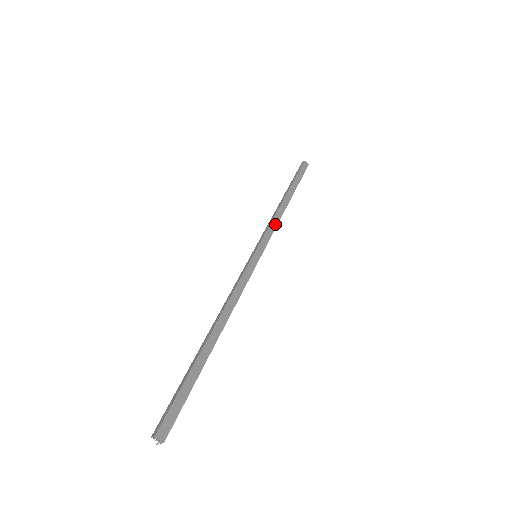
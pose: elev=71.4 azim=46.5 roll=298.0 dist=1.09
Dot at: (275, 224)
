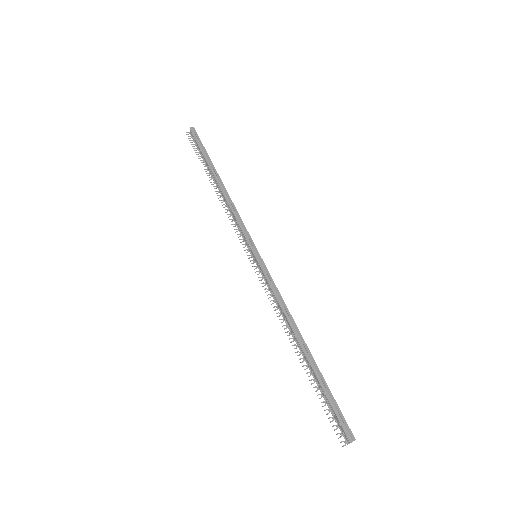
Dot at: (238, 216)
